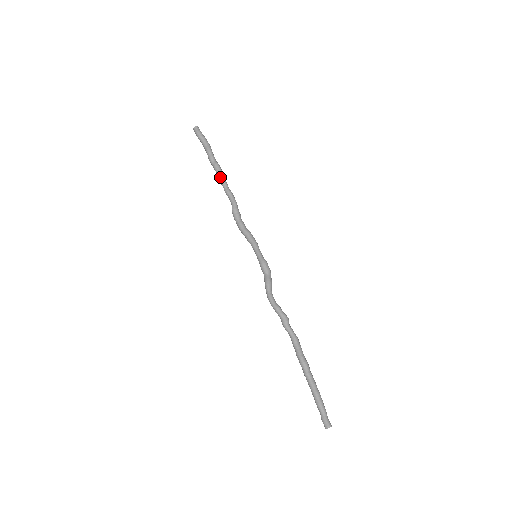
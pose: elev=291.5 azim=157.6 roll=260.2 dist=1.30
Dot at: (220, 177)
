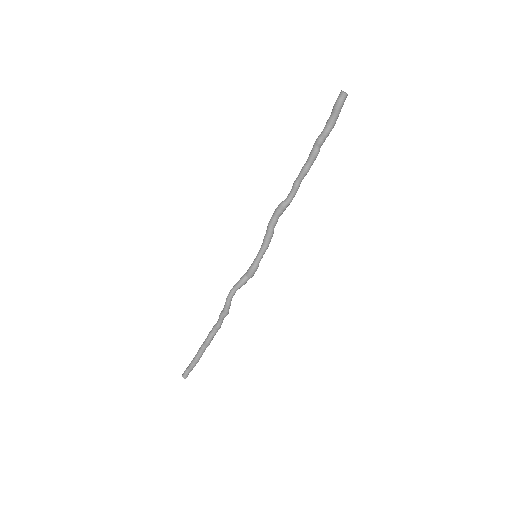
Dot at: (305, 168)
